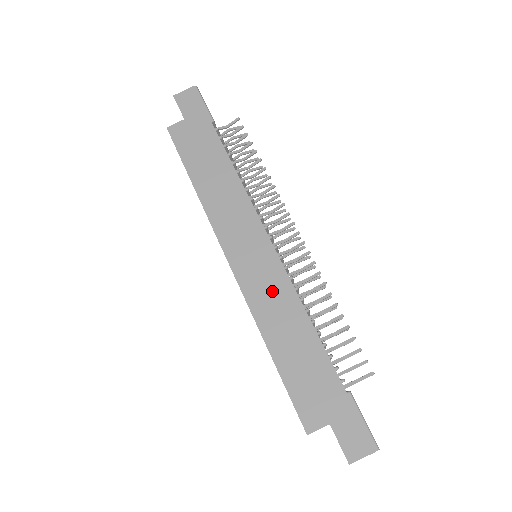
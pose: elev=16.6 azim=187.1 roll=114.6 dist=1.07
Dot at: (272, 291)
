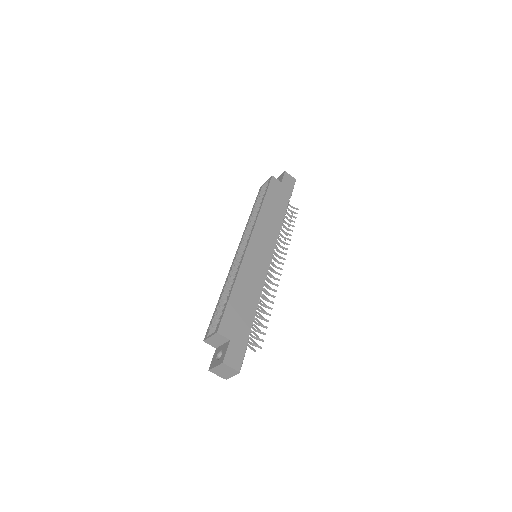
Dot at: (256, 271)
